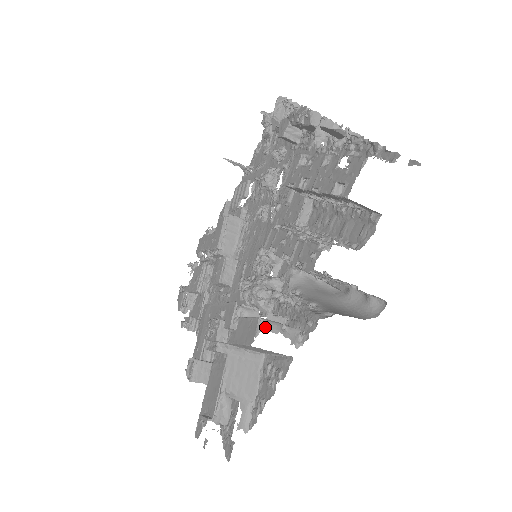
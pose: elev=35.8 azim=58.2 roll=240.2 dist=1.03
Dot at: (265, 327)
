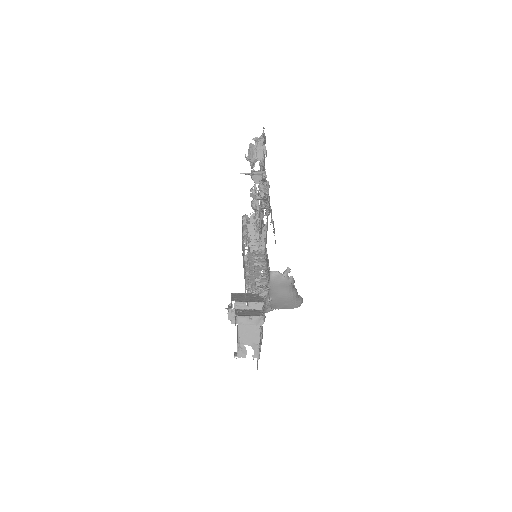
Dot at: (239, 320)
